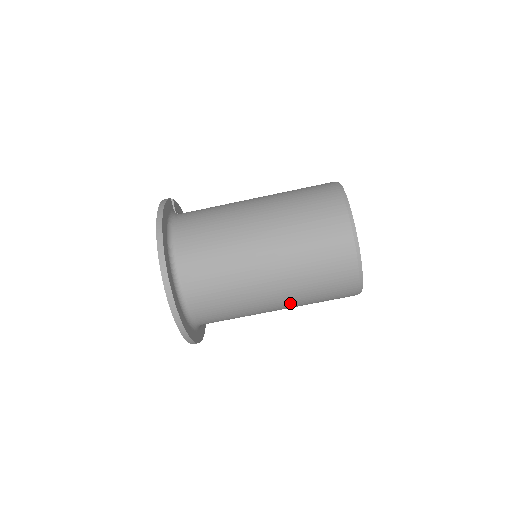
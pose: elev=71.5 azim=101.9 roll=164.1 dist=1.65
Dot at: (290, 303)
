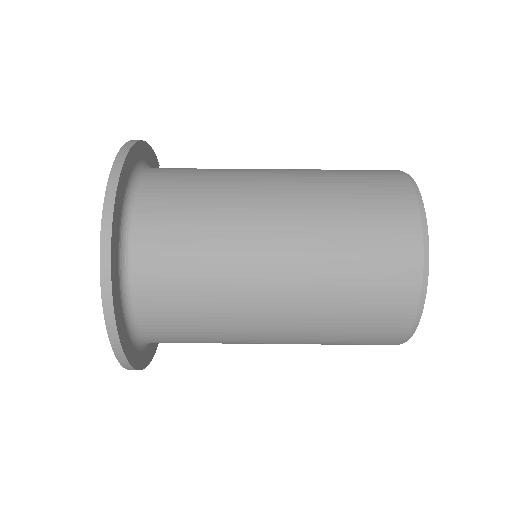
Dot at: (300, 306)
